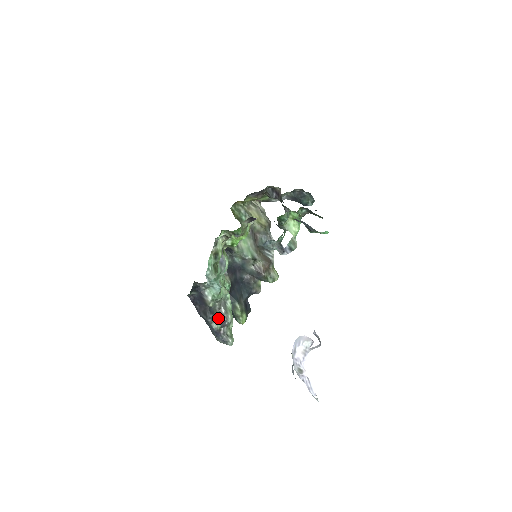
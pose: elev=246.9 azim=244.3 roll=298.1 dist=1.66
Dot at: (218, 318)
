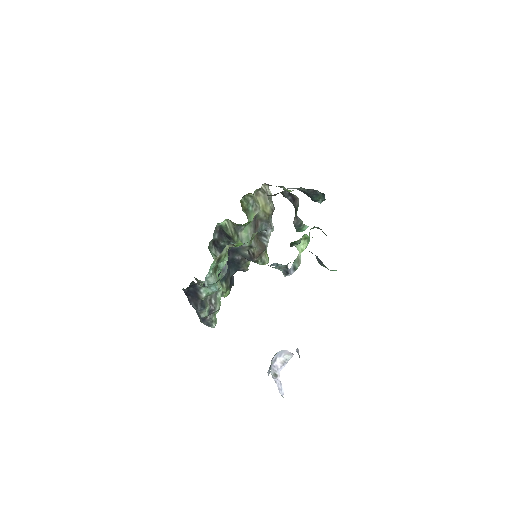
Dot at: (207, 309)
